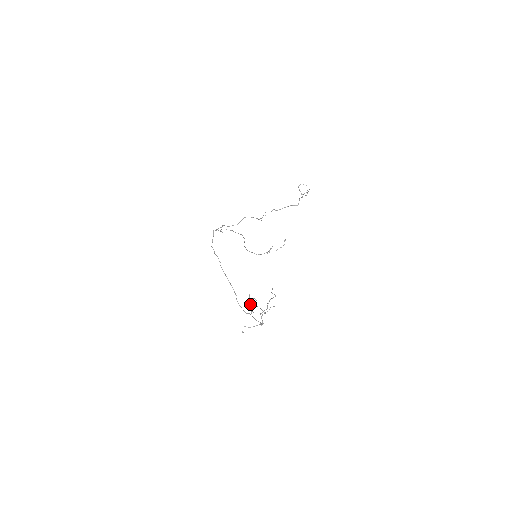
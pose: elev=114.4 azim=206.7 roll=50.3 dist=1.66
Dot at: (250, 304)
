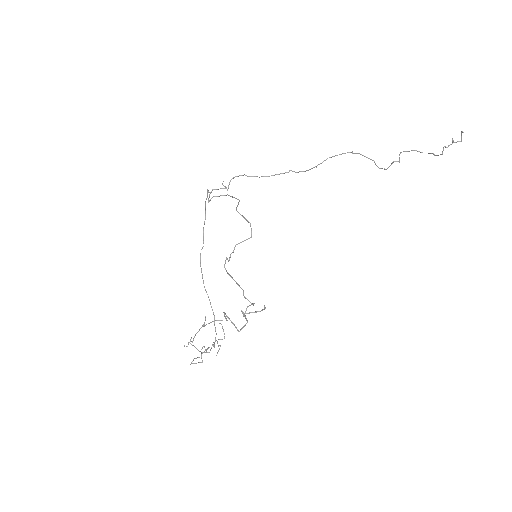
Dot at: (204, 326)
